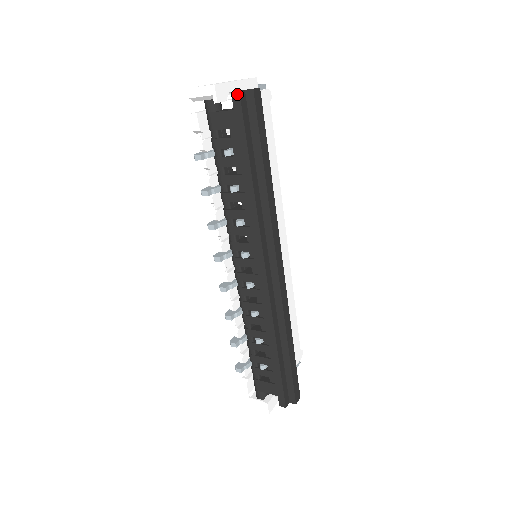
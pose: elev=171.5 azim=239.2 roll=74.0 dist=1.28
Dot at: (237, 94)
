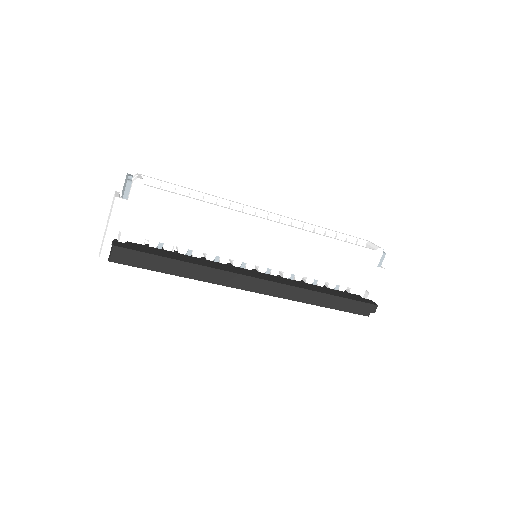
Dot at: (110, 261)
